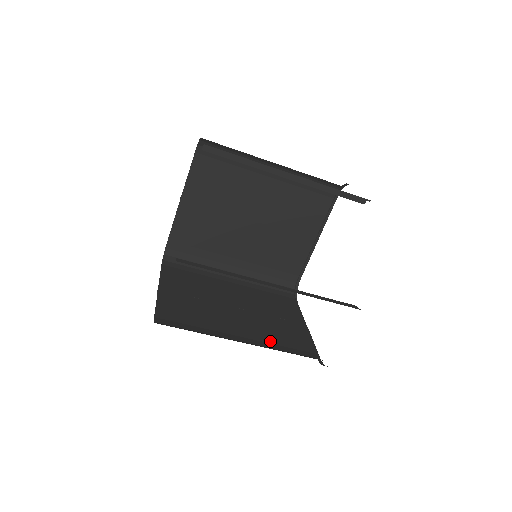
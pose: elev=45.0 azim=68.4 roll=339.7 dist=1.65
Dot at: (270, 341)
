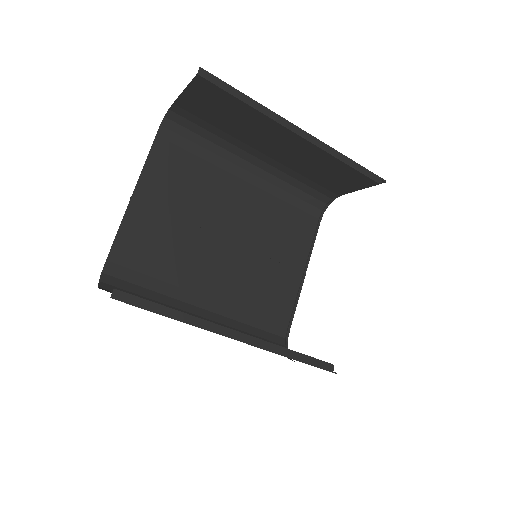
Dot at: occluded
